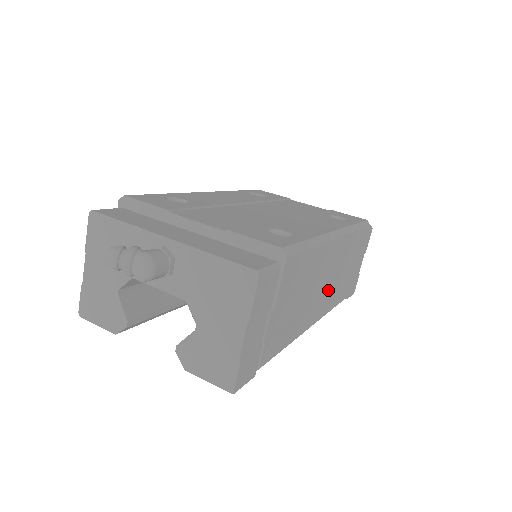
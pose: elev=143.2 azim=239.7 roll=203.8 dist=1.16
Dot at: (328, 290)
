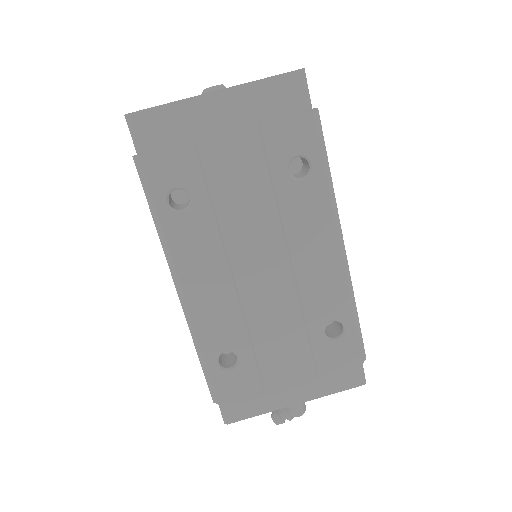
Dot at: occluded
